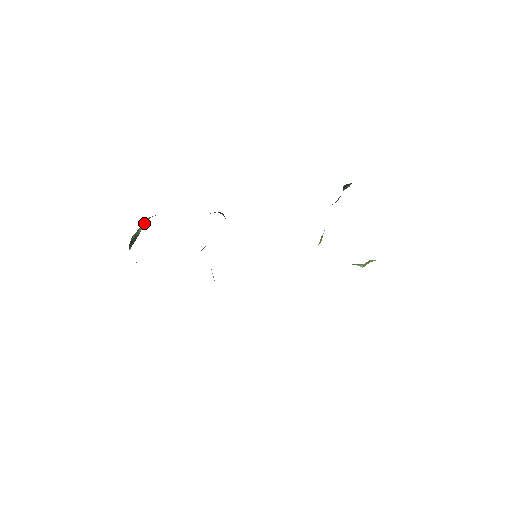
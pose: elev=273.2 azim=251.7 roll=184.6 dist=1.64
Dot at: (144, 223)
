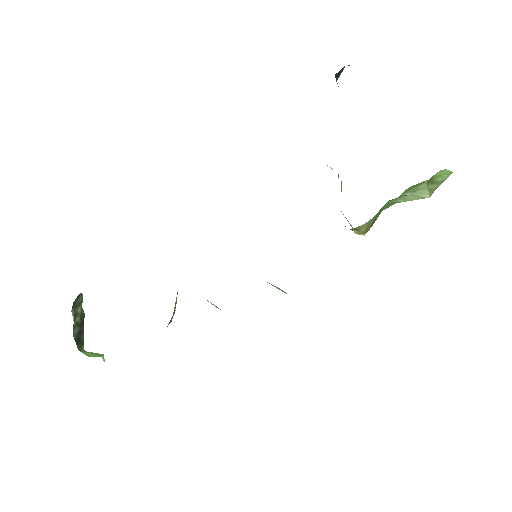
Dot at: (75, 306)
